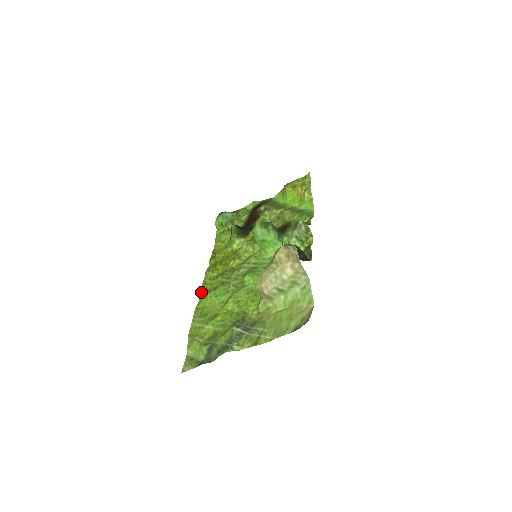
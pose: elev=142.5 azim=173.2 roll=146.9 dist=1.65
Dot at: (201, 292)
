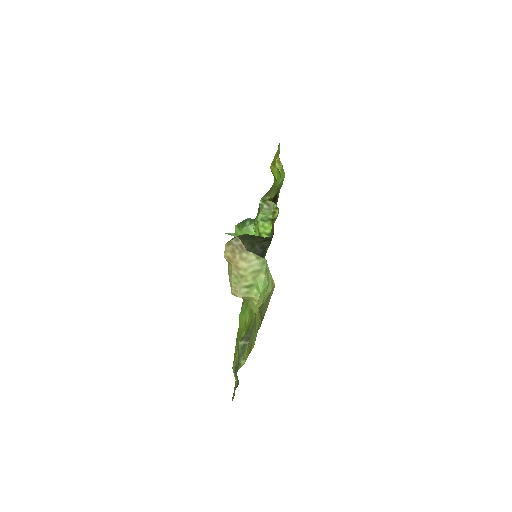
Dot at: occluded
